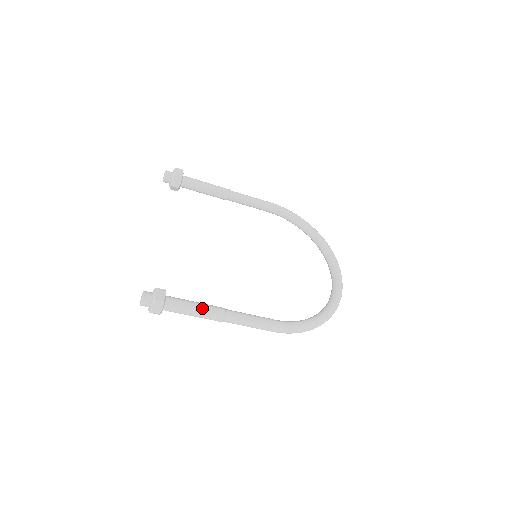
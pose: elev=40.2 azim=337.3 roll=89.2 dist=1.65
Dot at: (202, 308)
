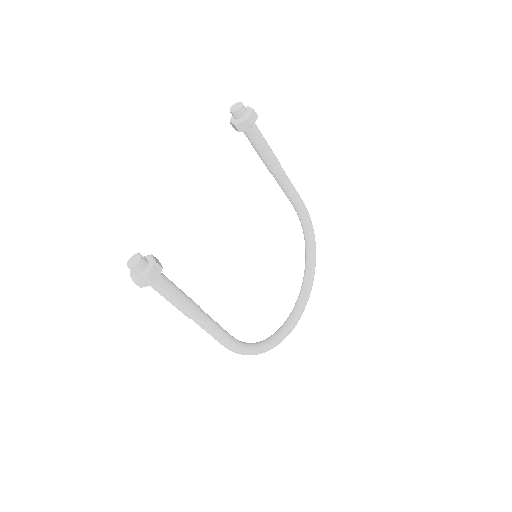
Dot at: (182, 301)
